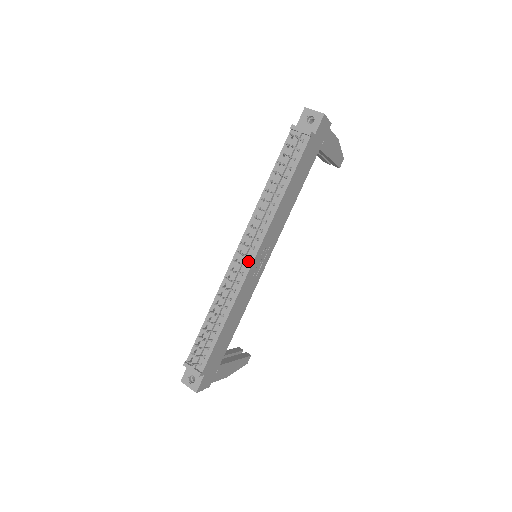
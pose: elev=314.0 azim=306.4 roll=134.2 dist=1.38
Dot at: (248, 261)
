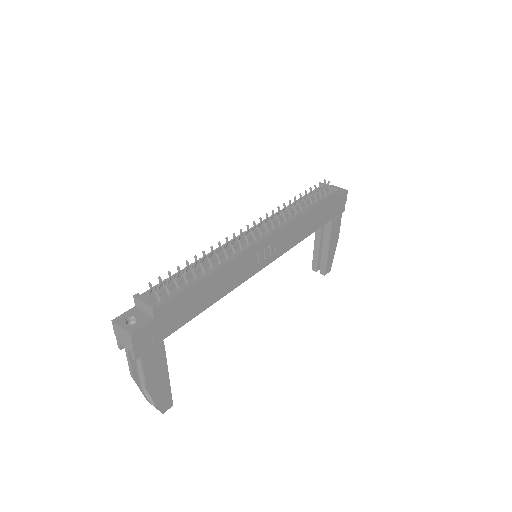
Dot at: (258, 238)
